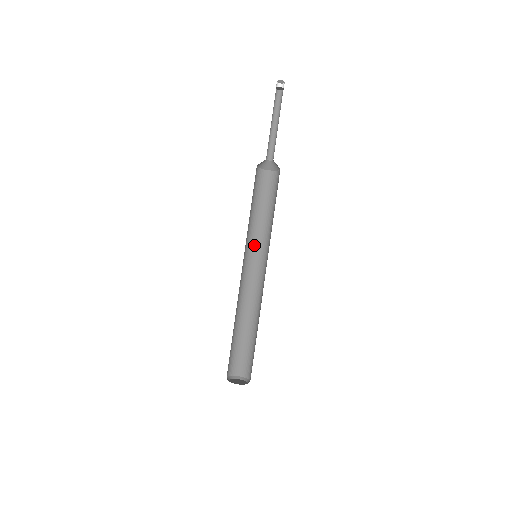
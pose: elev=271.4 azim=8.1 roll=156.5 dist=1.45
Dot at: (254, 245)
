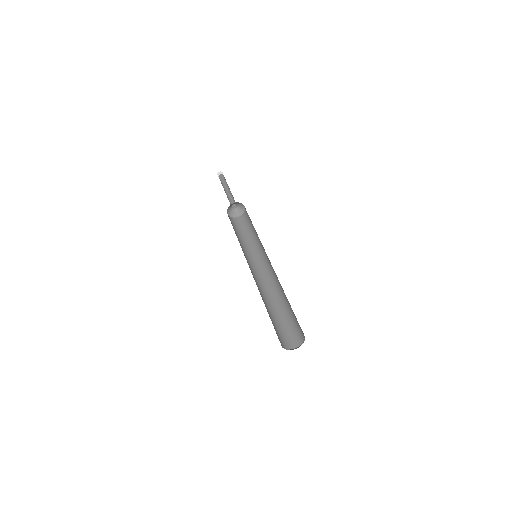
Dot at: (249, 257)
